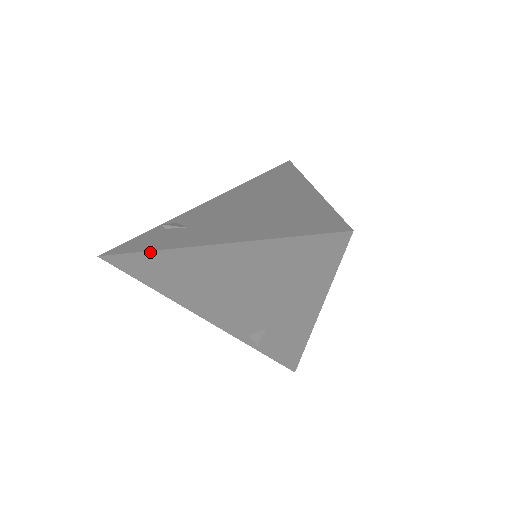
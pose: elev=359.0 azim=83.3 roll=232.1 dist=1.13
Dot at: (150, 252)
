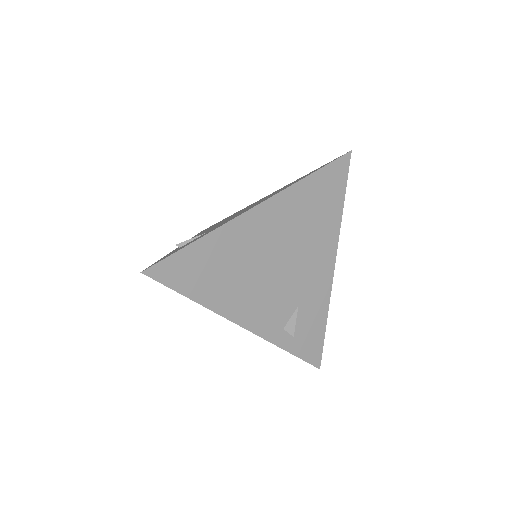
Dot at: (204, 237)
